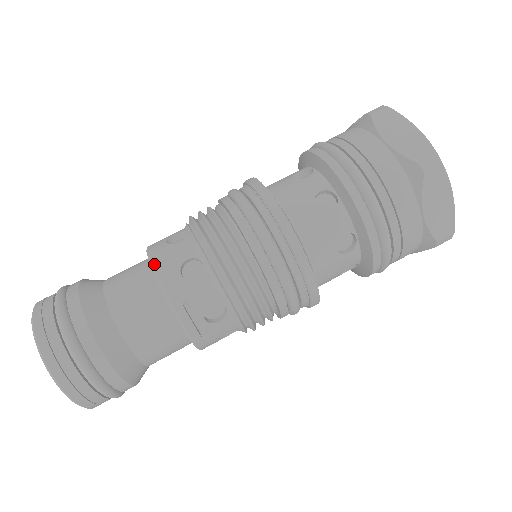
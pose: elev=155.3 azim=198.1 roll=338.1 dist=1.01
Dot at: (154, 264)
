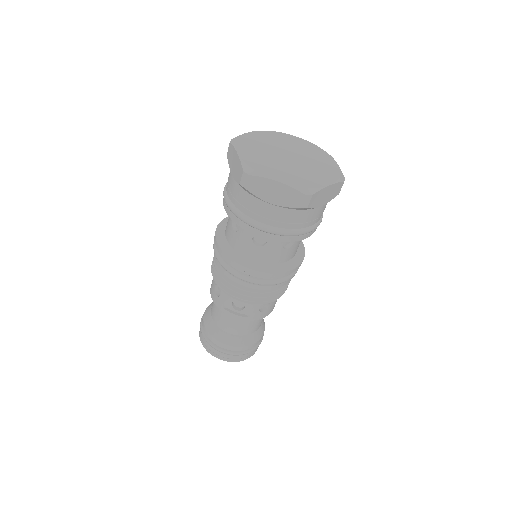
Dot at: (210, 292)
